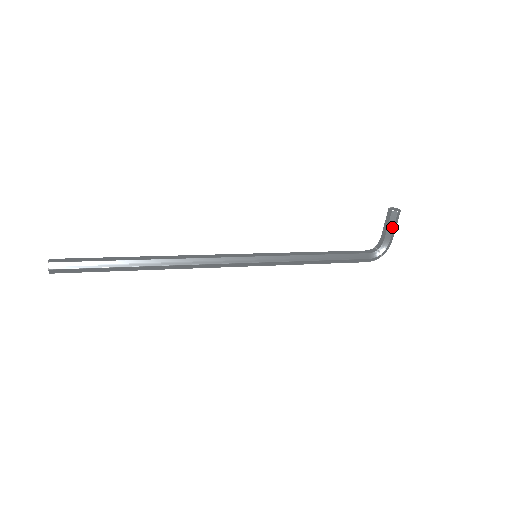
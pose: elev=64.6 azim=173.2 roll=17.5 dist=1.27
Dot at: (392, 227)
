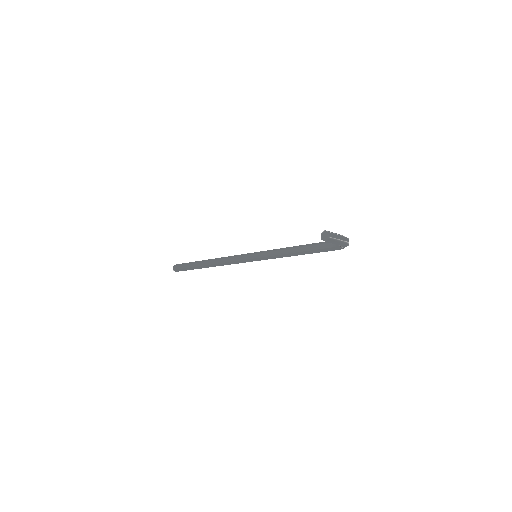
Dot at: (333, 243)
